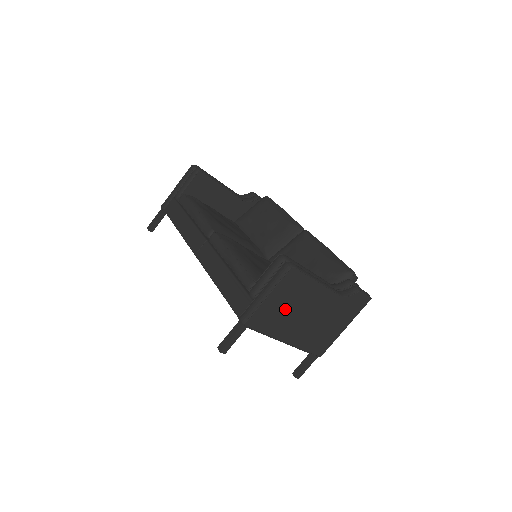
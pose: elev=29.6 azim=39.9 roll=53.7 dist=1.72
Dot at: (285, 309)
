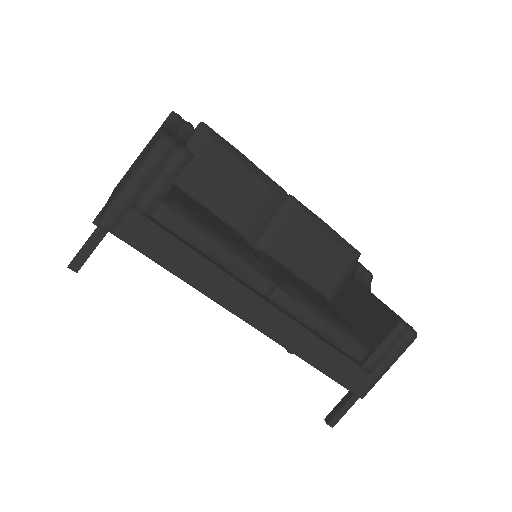
Dot at: occluded
